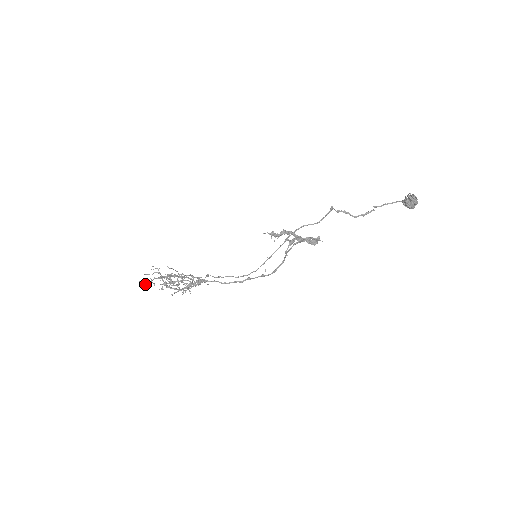
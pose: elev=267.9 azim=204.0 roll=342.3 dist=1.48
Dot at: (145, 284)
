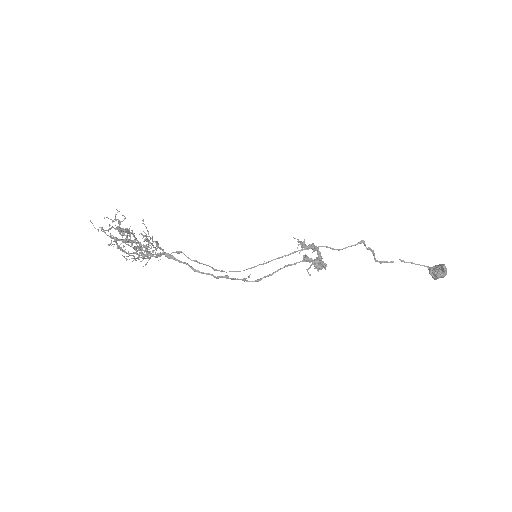
Dot at: occluded
